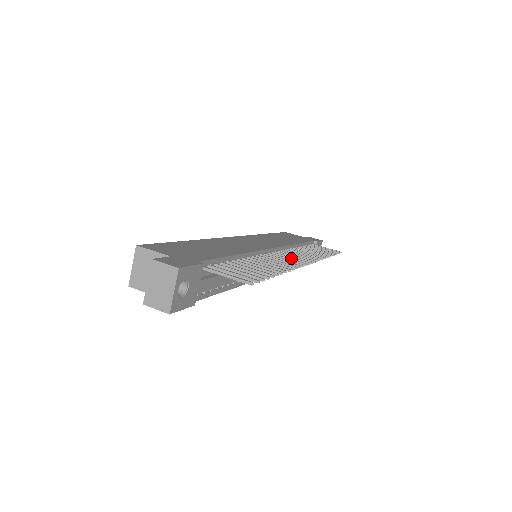
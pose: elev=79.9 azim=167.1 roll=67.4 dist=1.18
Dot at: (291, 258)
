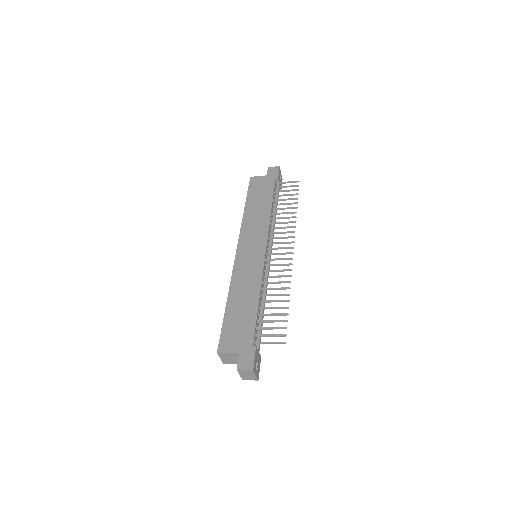
Dot at: (280, 254)
